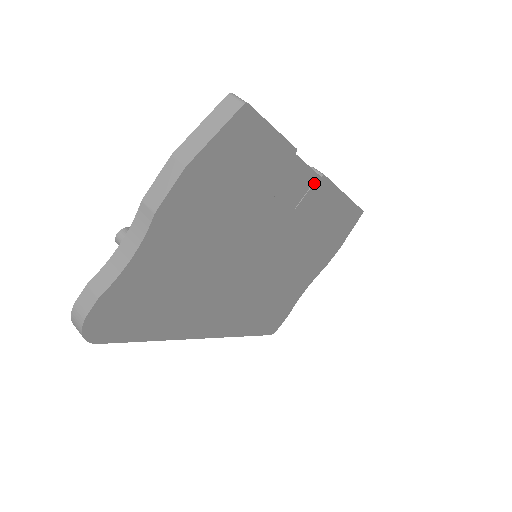
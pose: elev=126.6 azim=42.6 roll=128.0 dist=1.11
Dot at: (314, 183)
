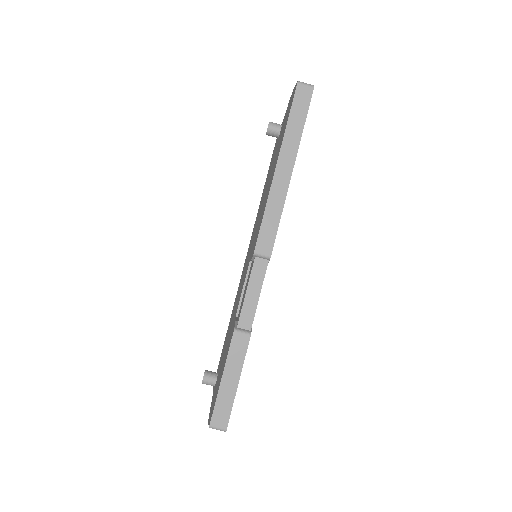
Dot at: occluded
